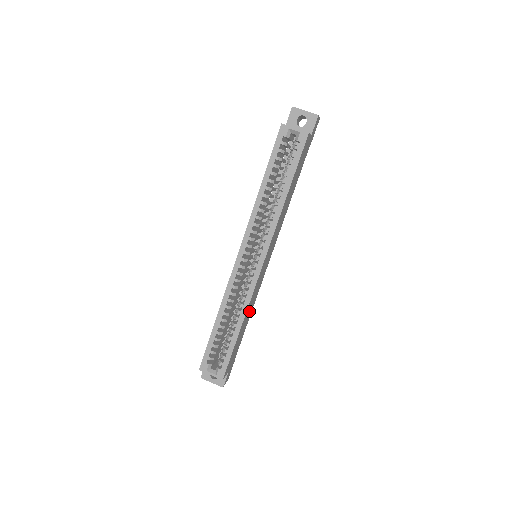
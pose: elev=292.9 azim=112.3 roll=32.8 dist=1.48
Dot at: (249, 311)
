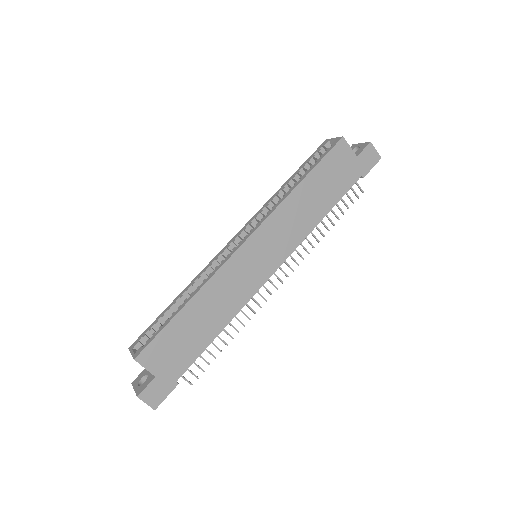
Dot at: (216, 307)
